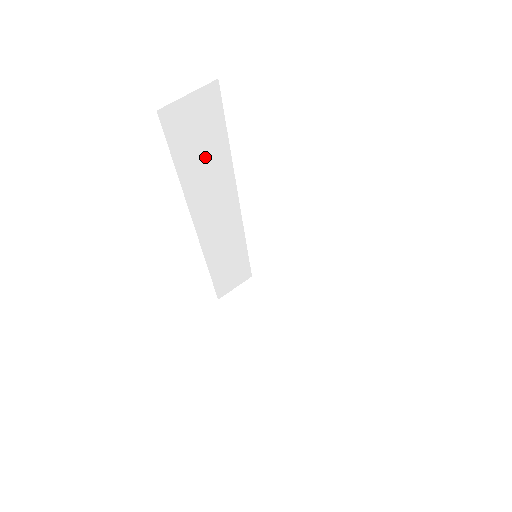
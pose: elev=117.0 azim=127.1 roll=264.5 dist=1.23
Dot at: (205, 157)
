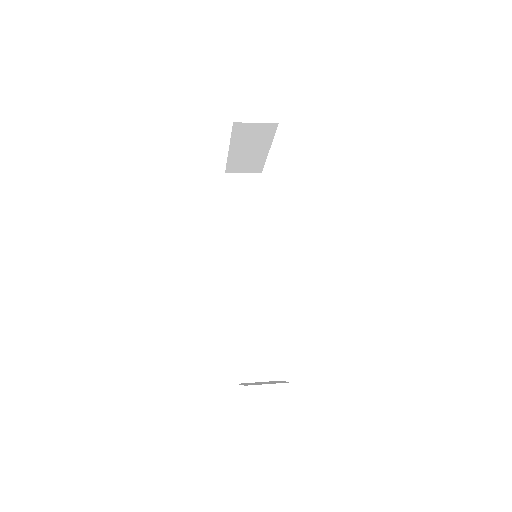
Dot at: (247, 215)
